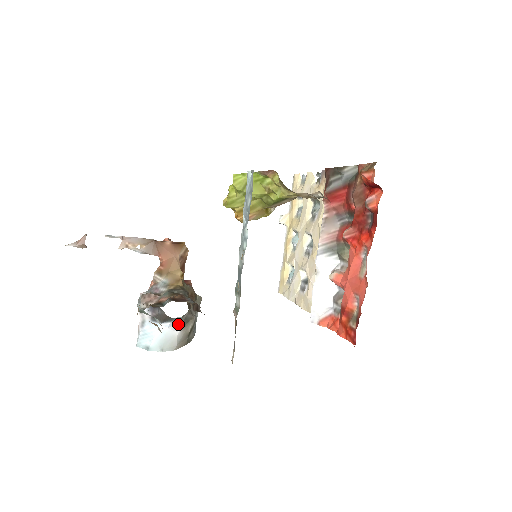
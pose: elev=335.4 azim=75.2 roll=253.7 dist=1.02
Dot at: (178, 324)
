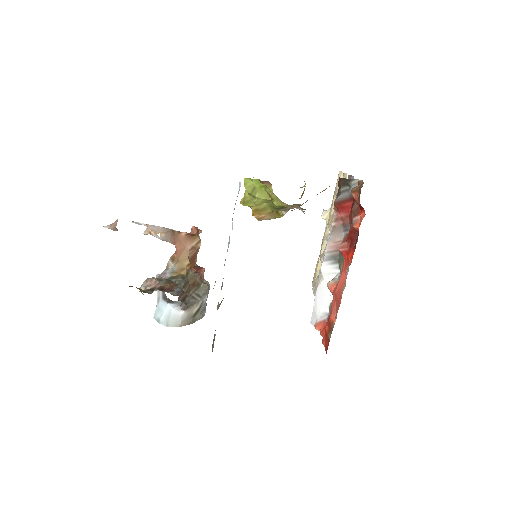
Dot at: (181, 306)
